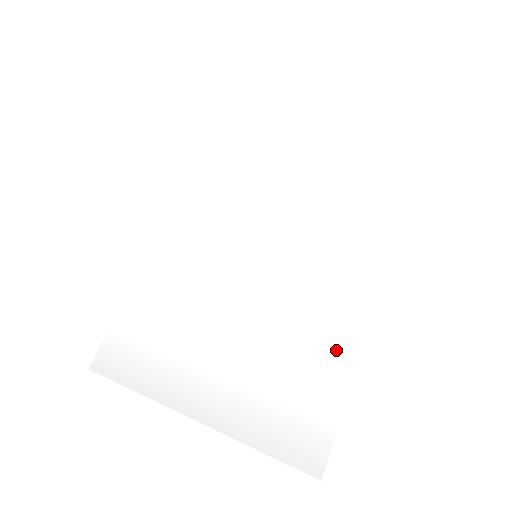
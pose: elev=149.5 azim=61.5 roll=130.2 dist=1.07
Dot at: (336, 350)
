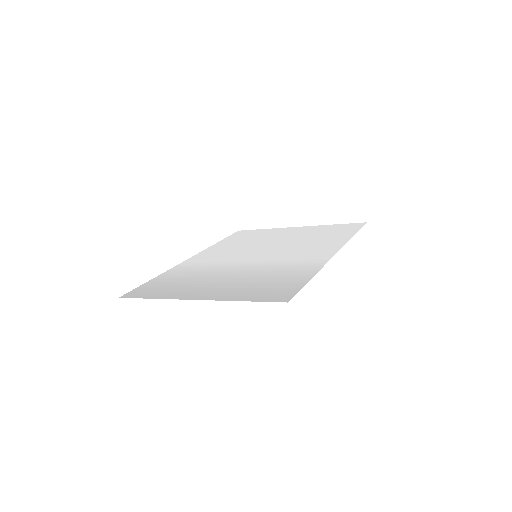
Dot at: (305, 269)
